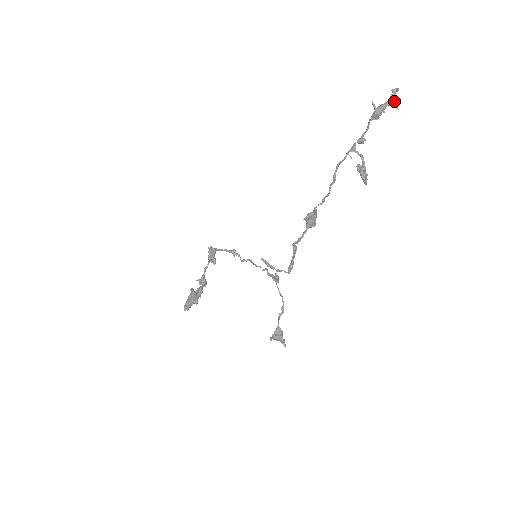
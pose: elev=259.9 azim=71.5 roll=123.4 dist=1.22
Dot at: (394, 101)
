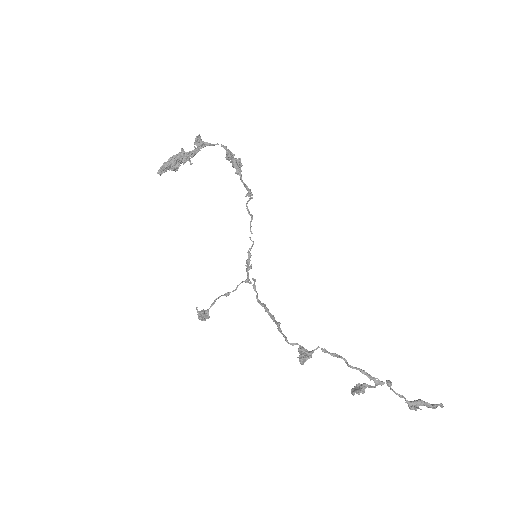
Dot at: (430, 406)
